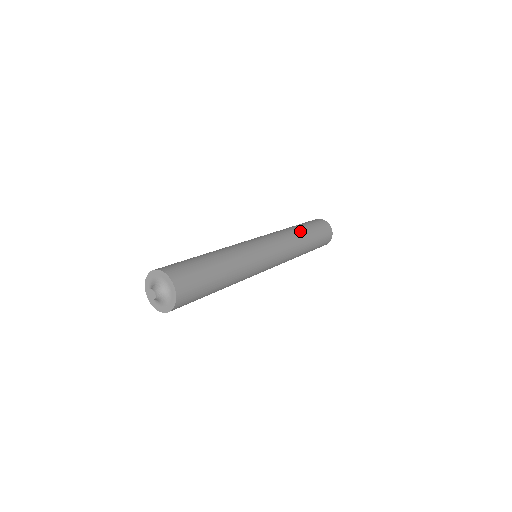
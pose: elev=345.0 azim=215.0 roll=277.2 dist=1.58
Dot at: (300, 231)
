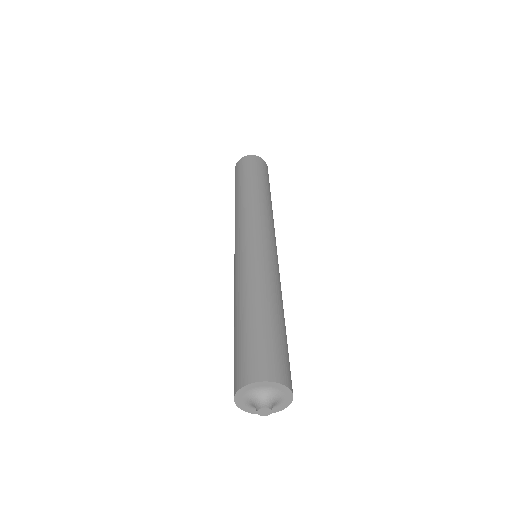
Dot at: (269, 197)
